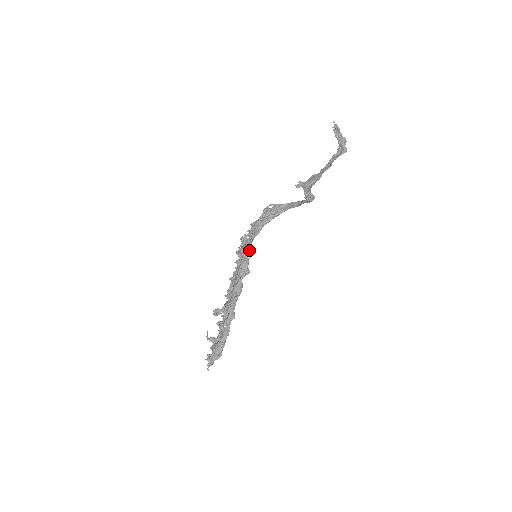
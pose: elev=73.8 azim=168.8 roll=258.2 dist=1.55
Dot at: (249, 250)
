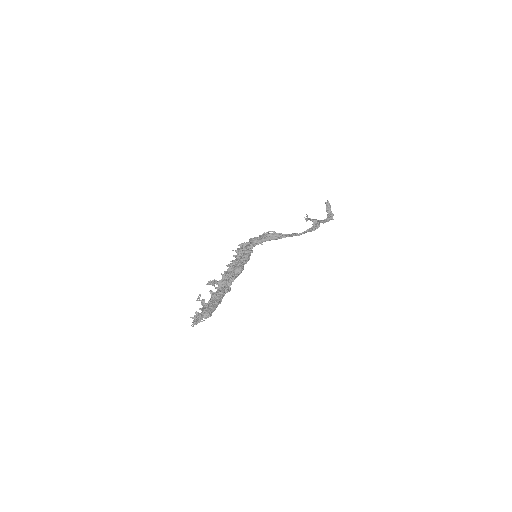
Dot at: (251, 250)
